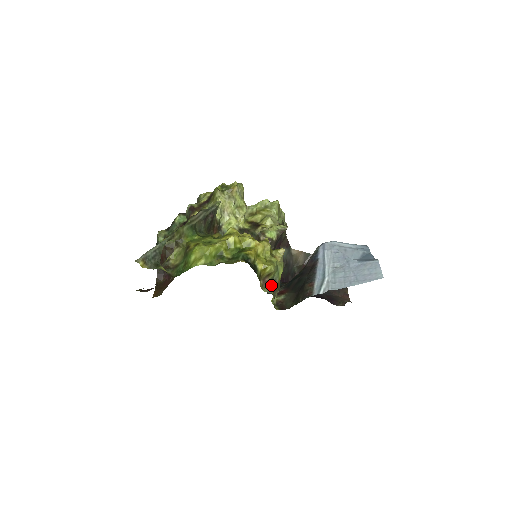
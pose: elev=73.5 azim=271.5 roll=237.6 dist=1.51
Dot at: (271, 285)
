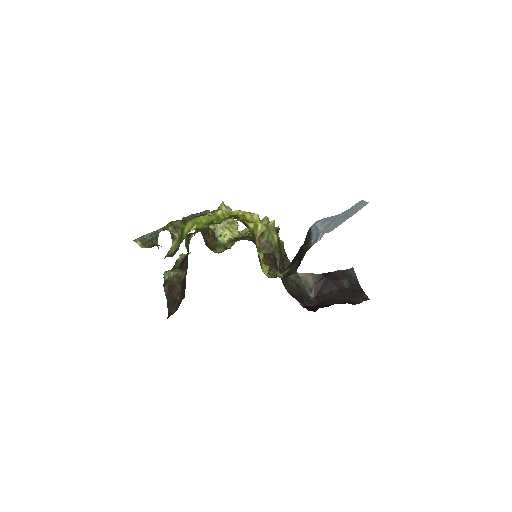
Dot at: (268, 247)
